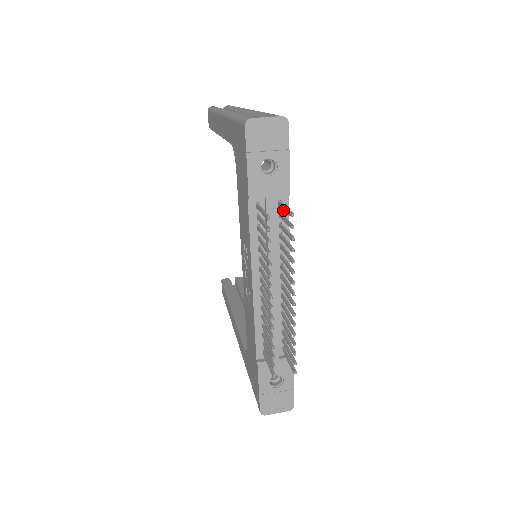
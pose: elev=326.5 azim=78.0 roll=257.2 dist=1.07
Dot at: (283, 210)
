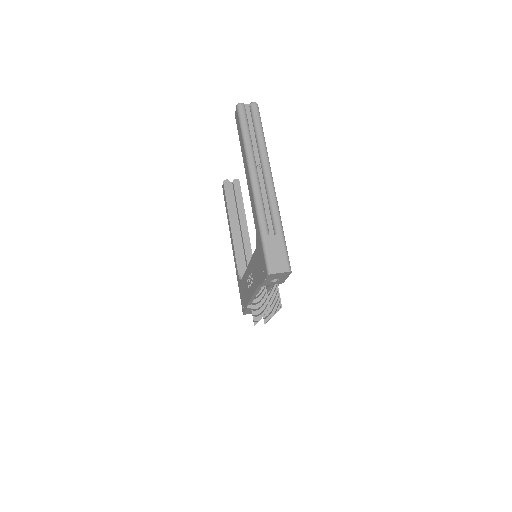
Dot at: occluded
